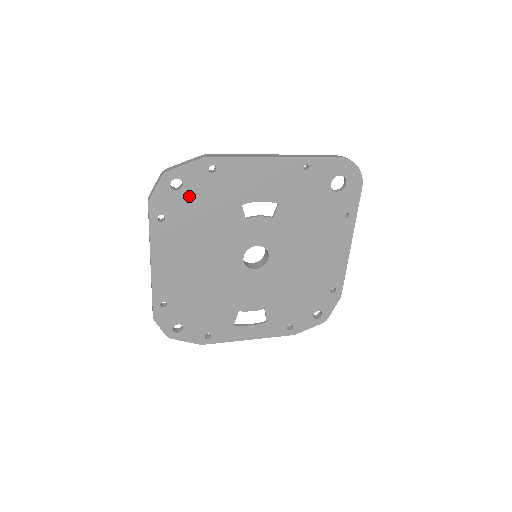
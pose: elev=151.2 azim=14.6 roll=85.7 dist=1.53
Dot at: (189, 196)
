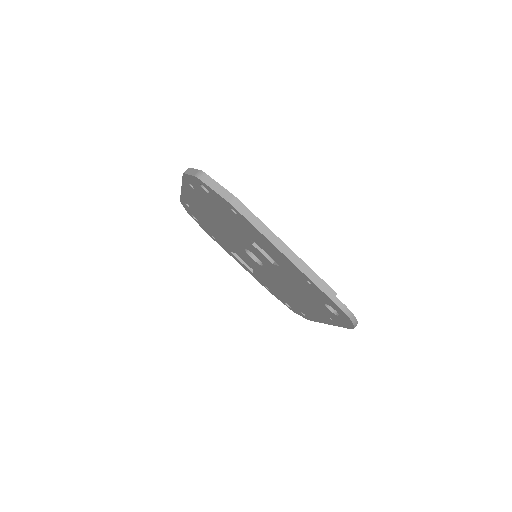
Dot at: (213, 200)
